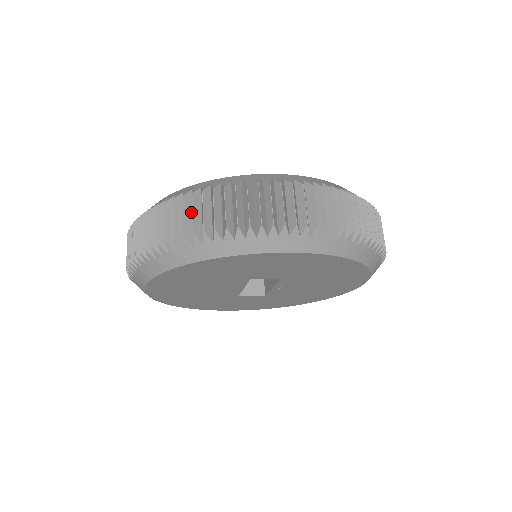
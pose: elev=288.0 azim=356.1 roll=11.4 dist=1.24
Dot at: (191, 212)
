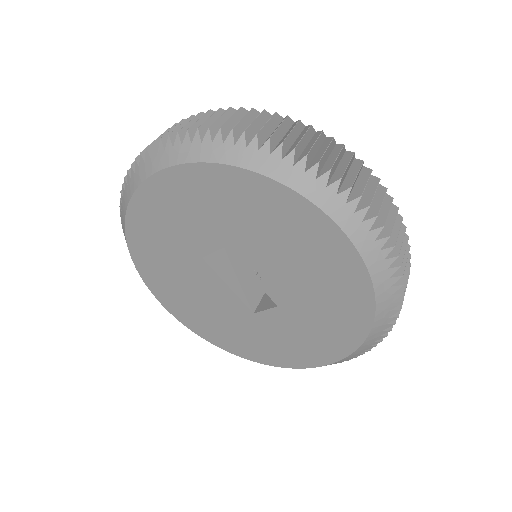
Dot at: occluded
